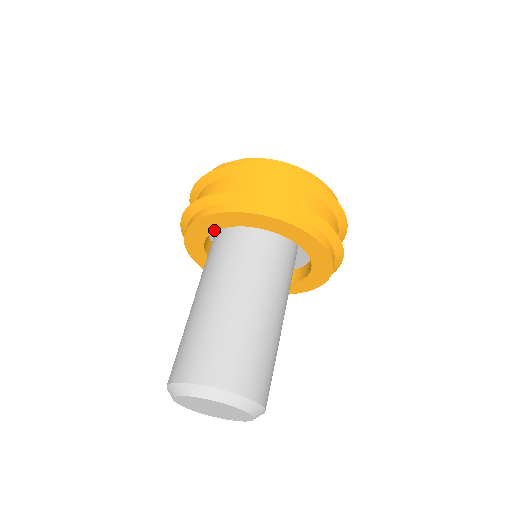
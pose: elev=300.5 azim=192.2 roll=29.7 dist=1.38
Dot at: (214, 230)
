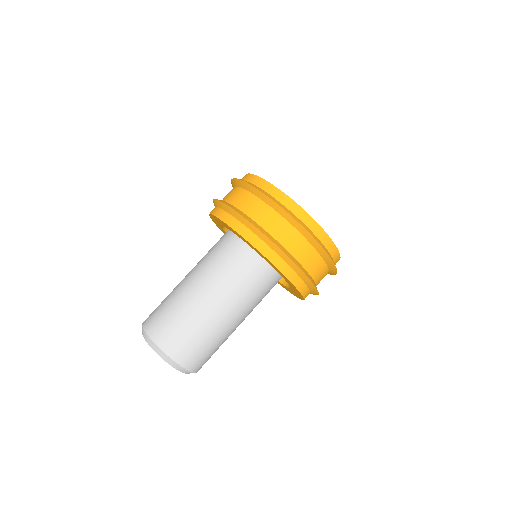
Dot at: (232, 231)
